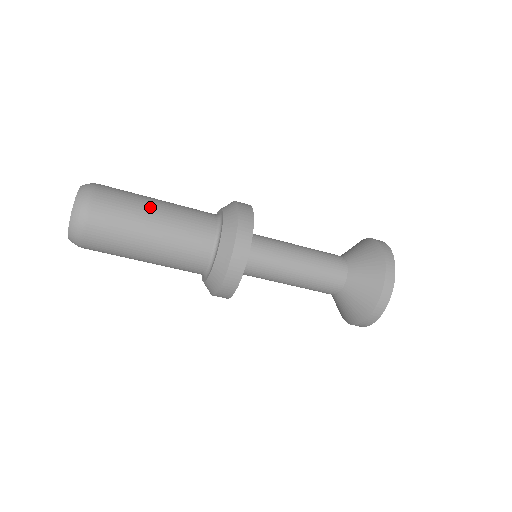
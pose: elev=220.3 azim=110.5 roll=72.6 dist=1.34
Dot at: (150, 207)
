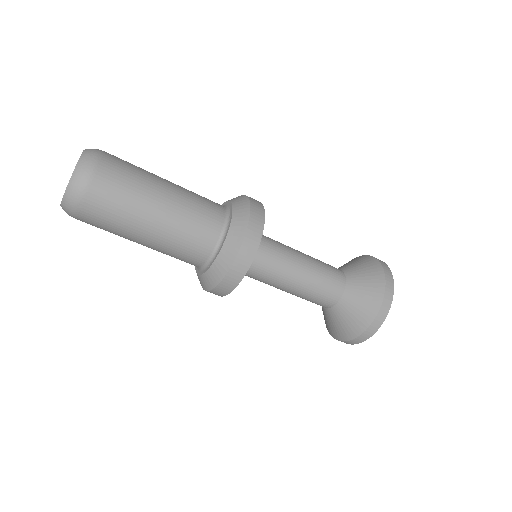
Dot at: (158, 185)
